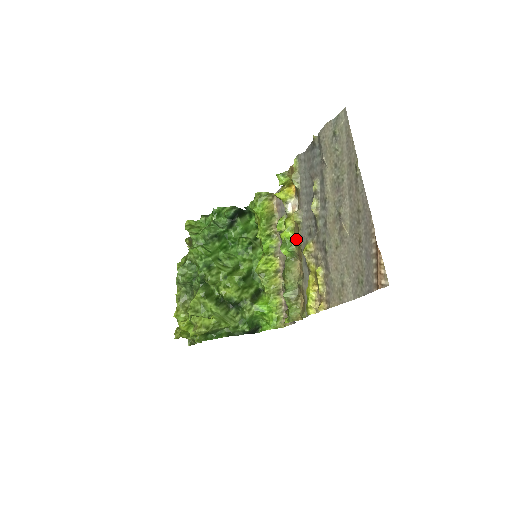
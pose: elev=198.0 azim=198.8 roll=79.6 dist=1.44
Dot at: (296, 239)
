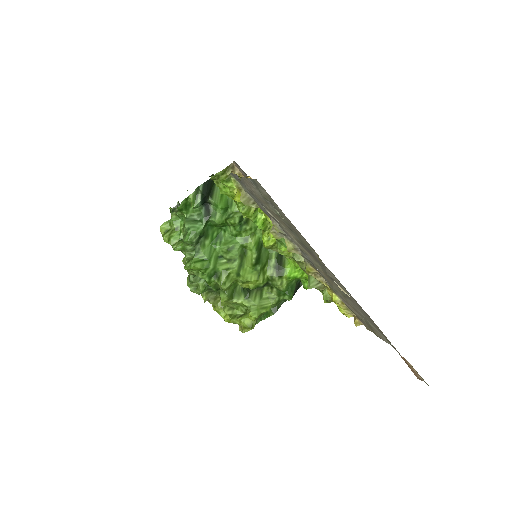
Dot at: occluded
